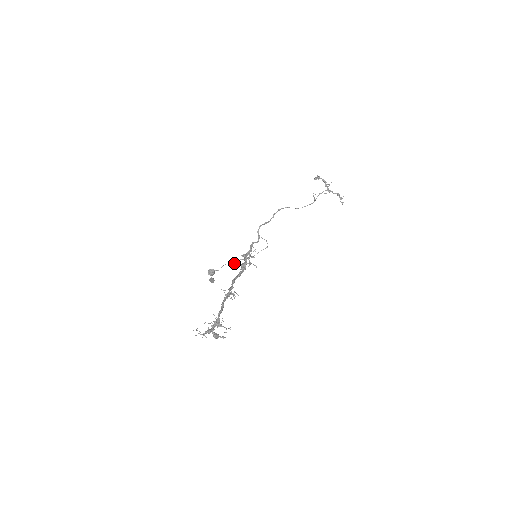
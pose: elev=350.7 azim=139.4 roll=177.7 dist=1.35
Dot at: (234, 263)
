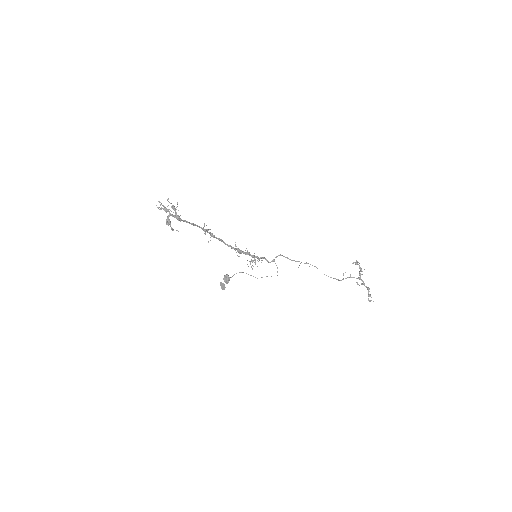
Dot at: (235, 244)
